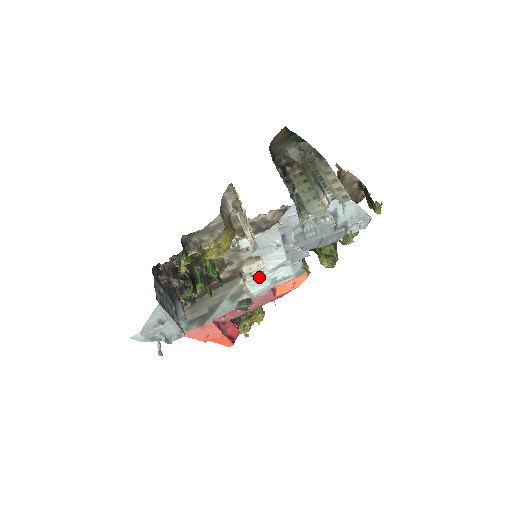
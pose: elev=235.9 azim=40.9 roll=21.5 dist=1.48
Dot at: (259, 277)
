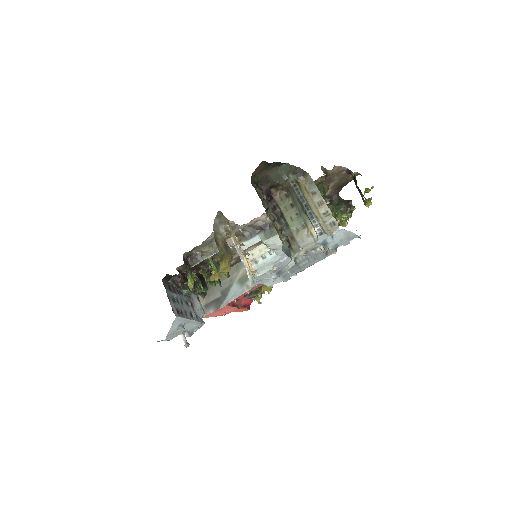
Dot at: (262, 264)
